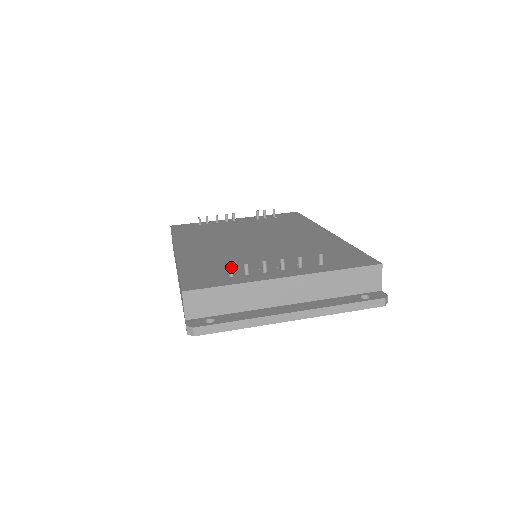
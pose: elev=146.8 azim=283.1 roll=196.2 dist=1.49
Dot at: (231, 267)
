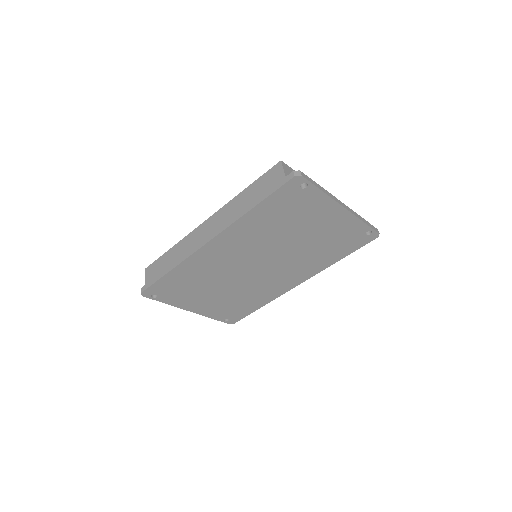
Dot at: occluded
